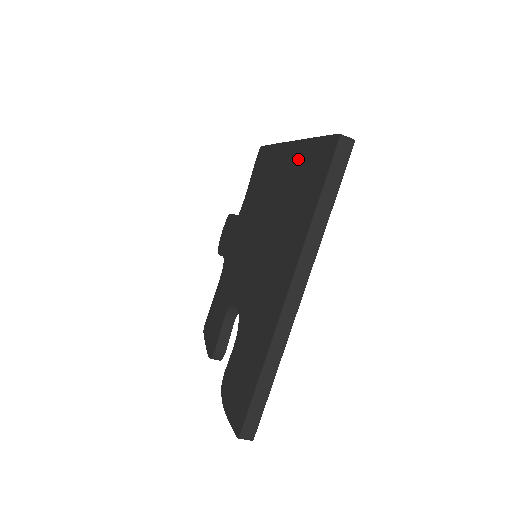
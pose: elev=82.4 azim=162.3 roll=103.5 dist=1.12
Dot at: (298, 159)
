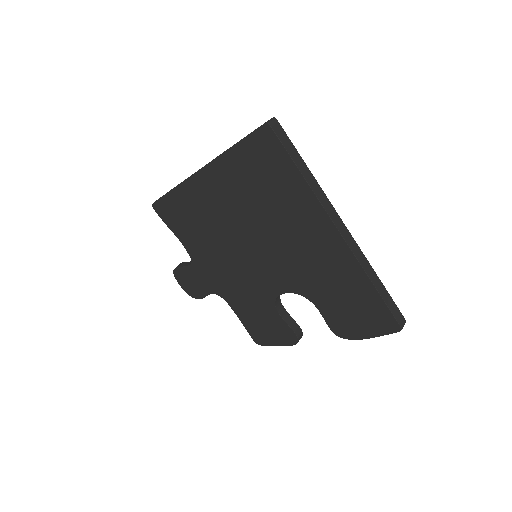
Dot at: (230, 170)
